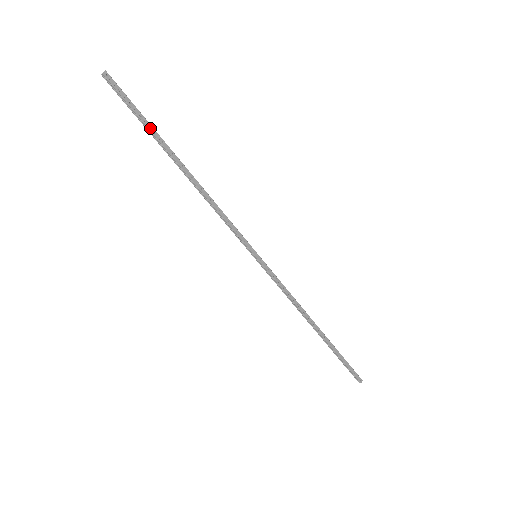
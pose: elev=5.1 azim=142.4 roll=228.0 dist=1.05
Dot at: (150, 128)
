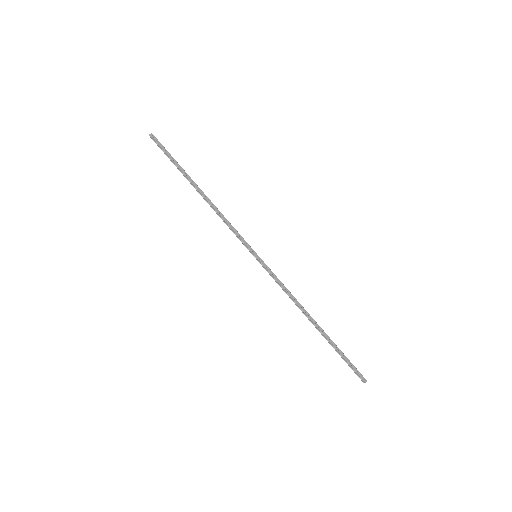
Dot at: (178, 165)
